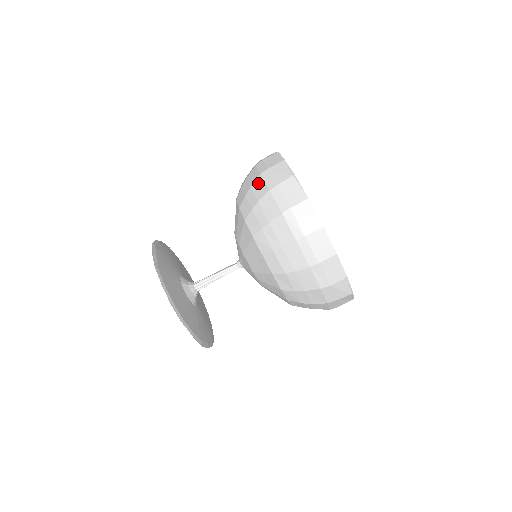
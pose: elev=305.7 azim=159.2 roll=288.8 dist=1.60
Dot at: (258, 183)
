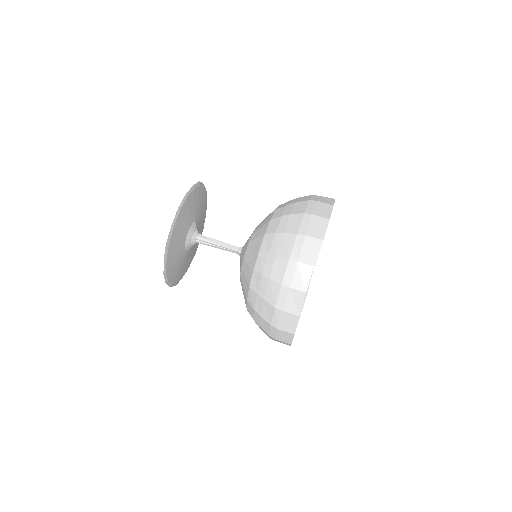
Dot at: occluded
